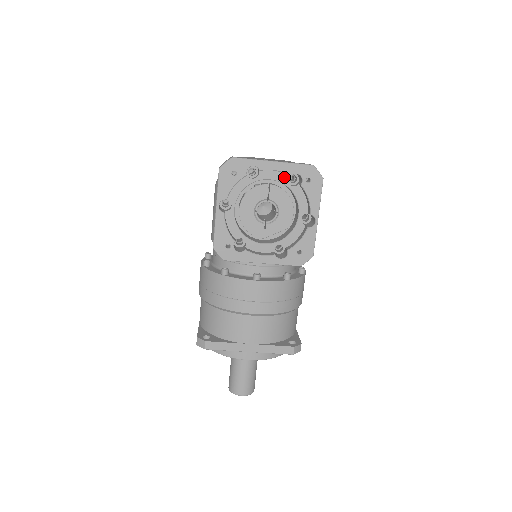
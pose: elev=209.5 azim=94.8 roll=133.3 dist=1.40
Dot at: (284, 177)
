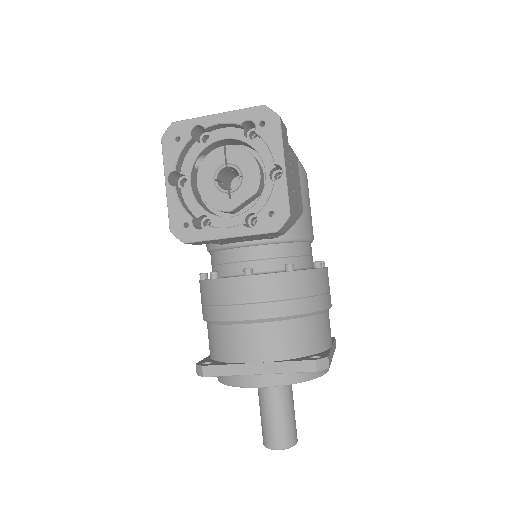
Dot at: (238, 132)
